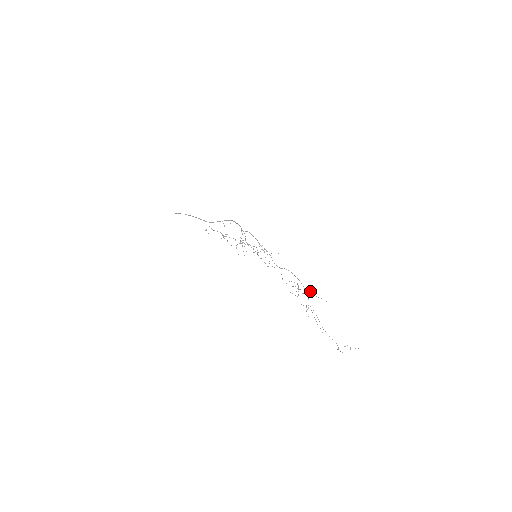
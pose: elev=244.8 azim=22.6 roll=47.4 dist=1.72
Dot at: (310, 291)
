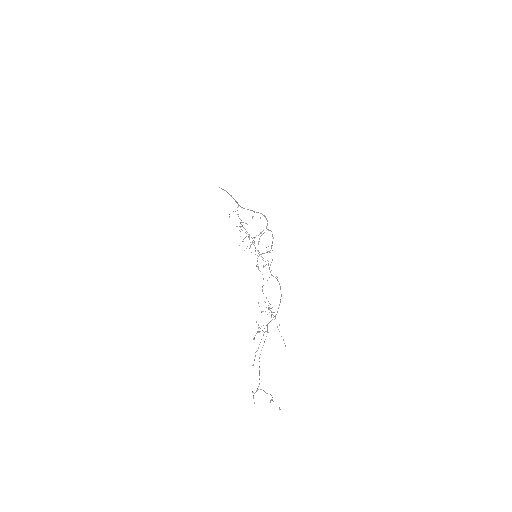
Dot at: occluded
